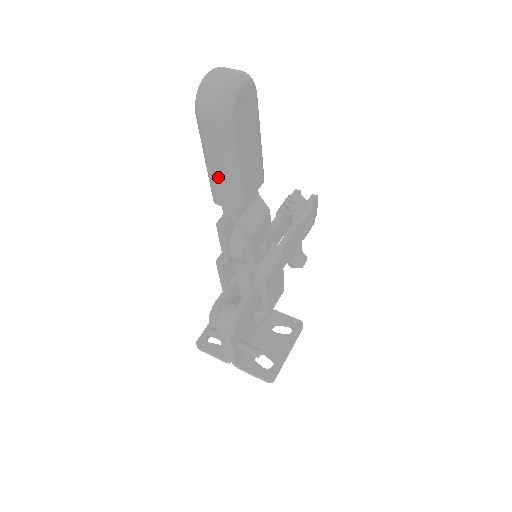
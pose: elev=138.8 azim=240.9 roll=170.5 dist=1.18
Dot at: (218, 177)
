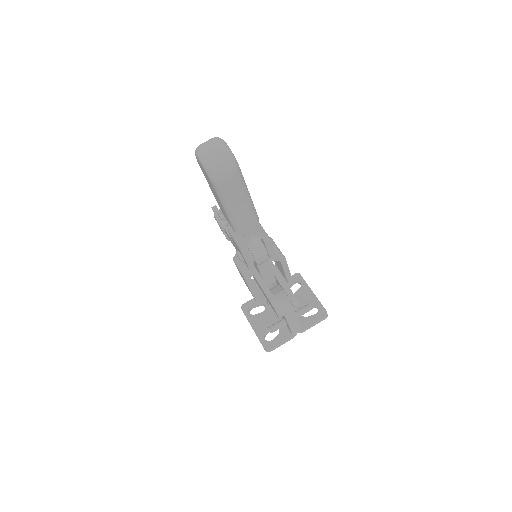
Dot at: (241, 212)
